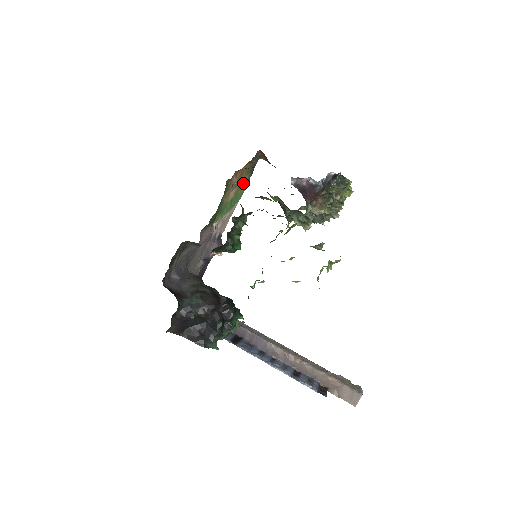
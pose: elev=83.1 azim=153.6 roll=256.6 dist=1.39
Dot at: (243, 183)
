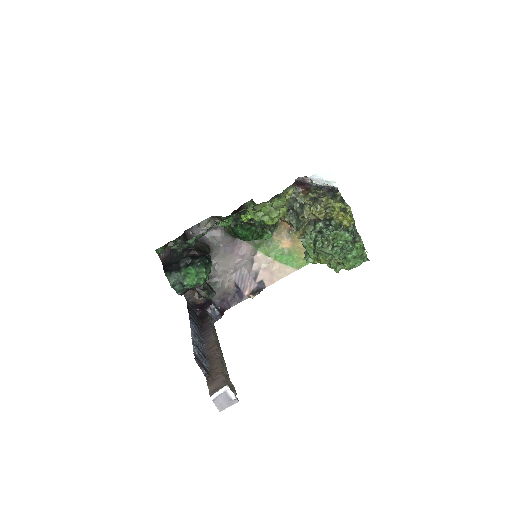
Dot at: (303, 252)
